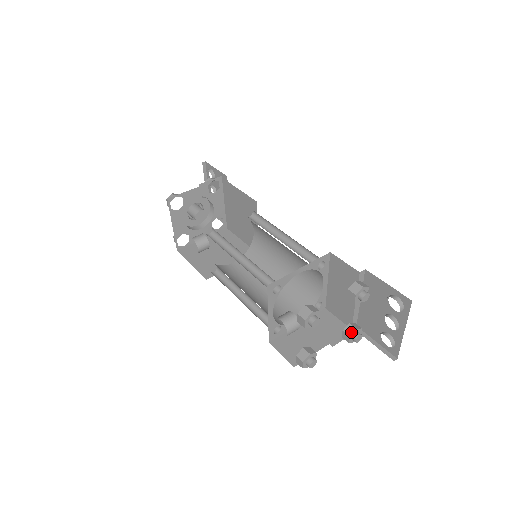
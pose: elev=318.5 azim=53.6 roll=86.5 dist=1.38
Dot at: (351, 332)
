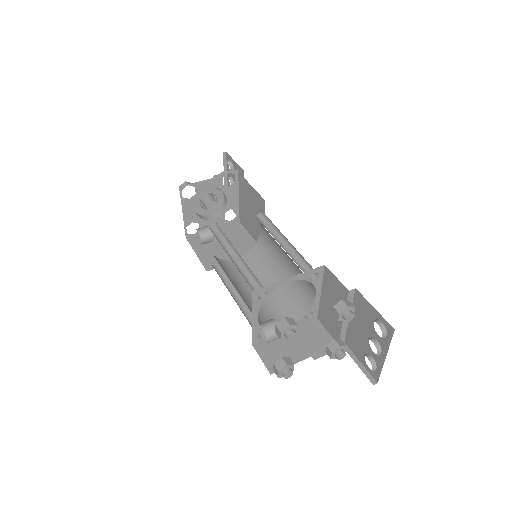
Dot at: (334, 349)
